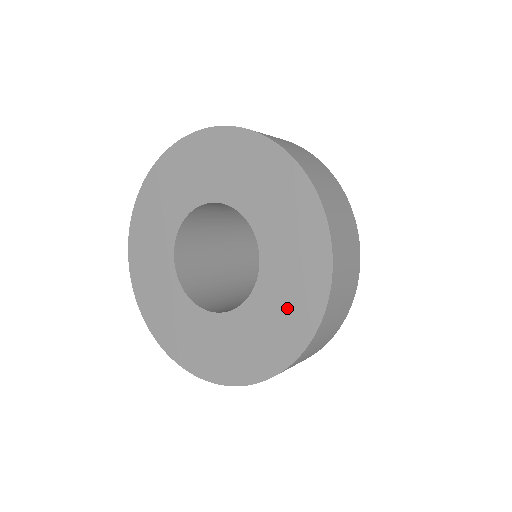
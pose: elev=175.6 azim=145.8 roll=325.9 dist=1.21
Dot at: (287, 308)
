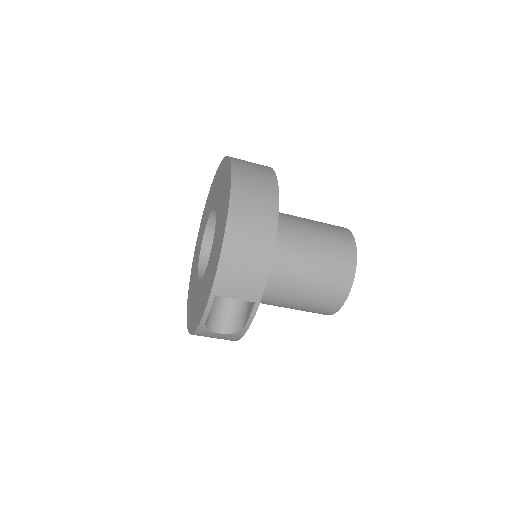
Dot at: (223, 210)
